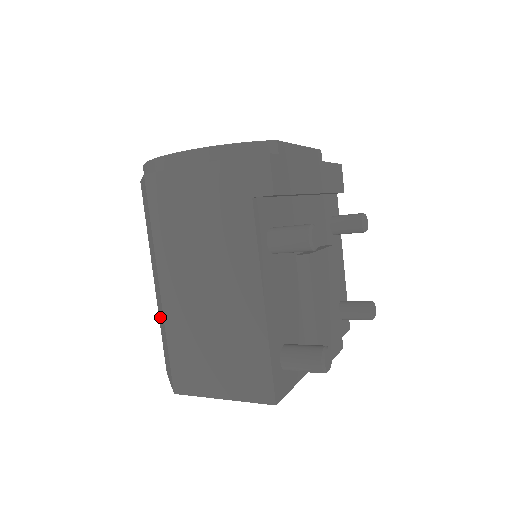
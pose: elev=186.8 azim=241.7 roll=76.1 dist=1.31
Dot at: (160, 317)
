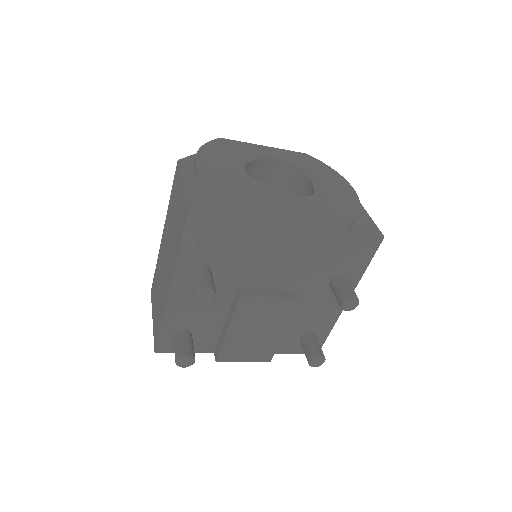
Dot at: occluded
